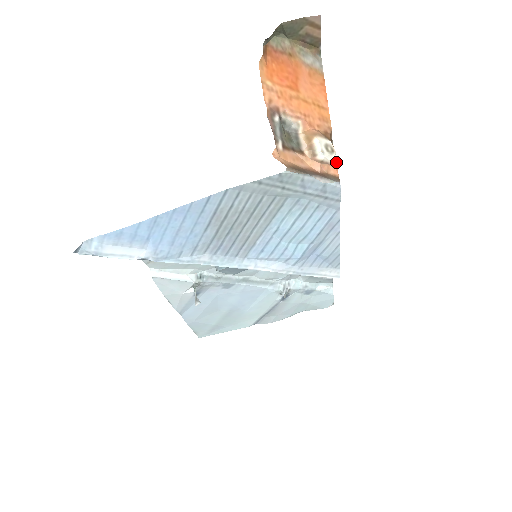
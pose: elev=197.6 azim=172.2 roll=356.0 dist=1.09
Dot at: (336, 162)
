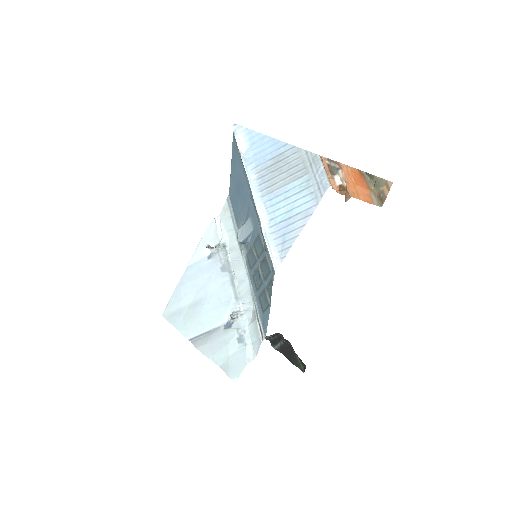
Dot at: (339, 193)
